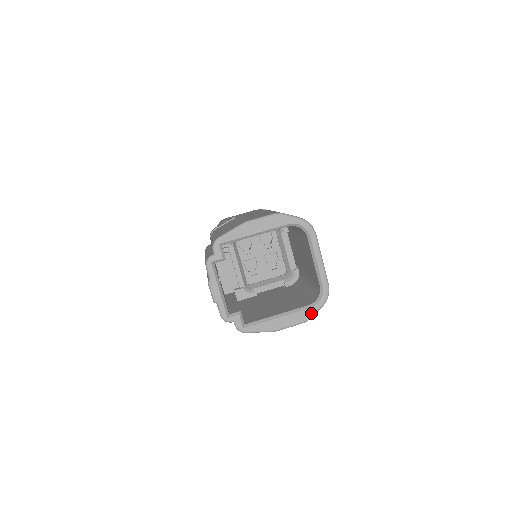
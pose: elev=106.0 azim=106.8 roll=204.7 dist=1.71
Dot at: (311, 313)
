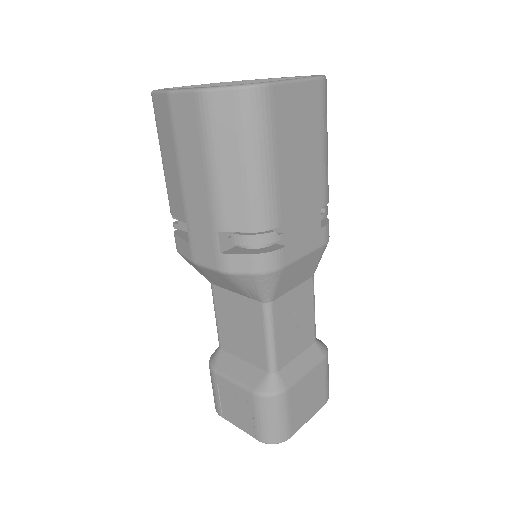
Dot at: (217, 87)
